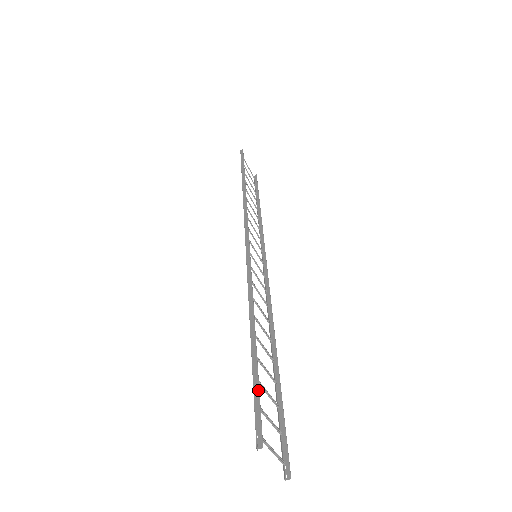
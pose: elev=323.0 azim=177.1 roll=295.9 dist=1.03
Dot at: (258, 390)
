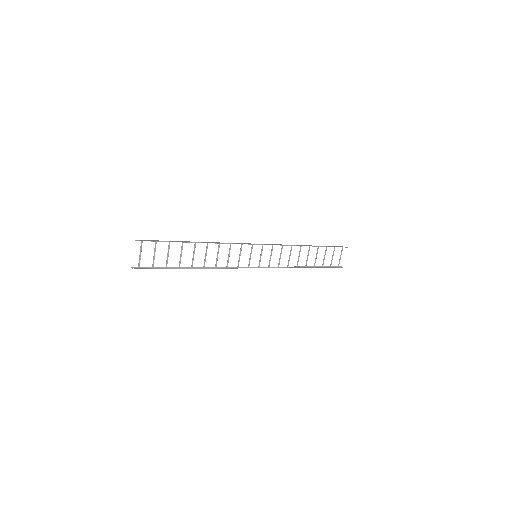
Dot at: (162, 241)
